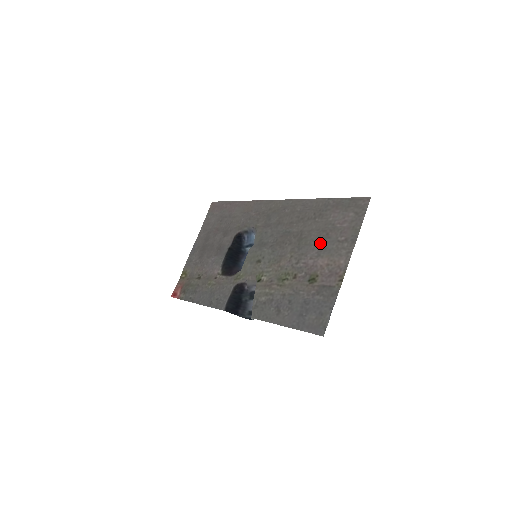
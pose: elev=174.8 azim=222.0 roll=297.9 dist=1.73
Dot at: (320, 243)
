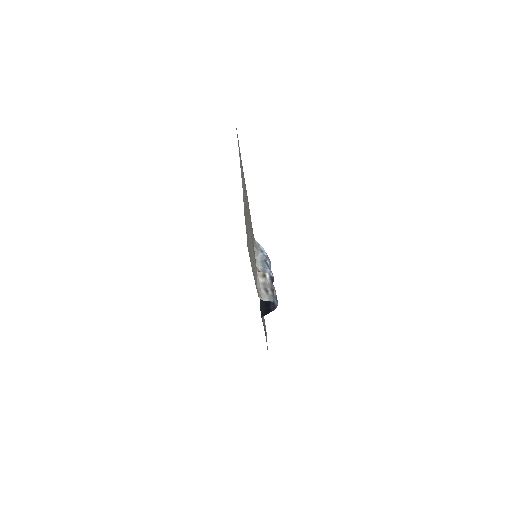
Dot at: occluded
